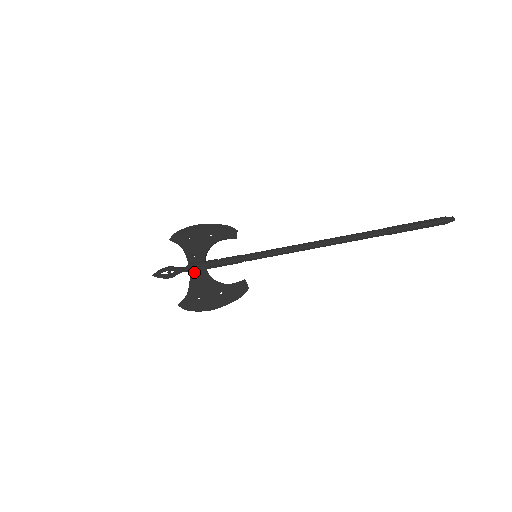
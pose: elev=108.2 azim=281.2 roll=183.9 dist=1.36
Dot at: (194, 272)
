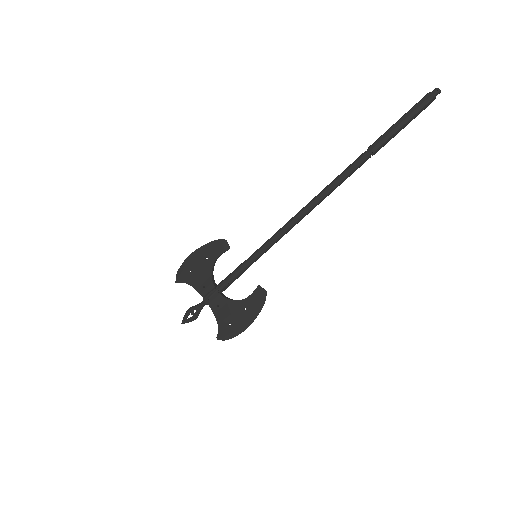
Dot at: (212, 303)
